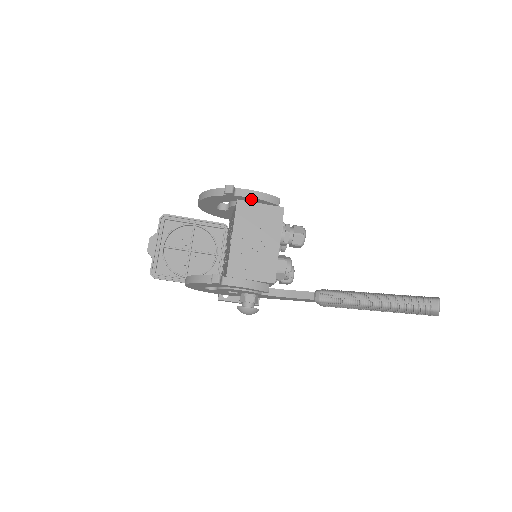
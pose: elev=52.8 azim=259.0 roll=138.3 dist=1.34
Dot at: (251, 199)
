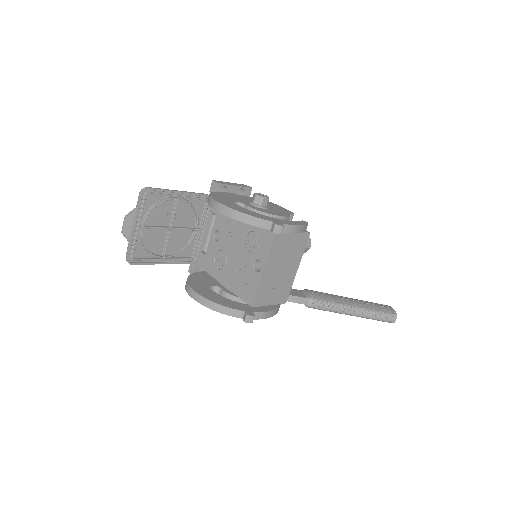
Dot at: occluded
